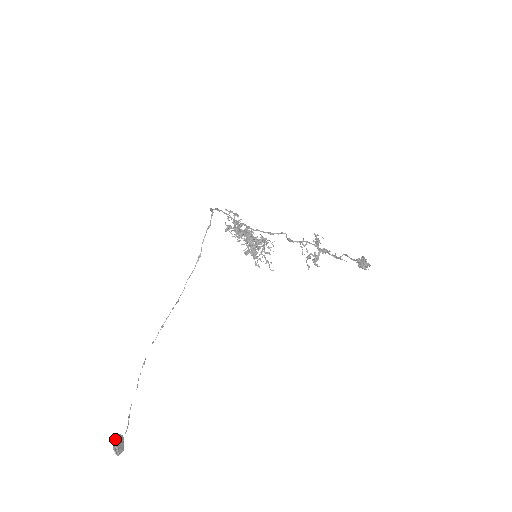
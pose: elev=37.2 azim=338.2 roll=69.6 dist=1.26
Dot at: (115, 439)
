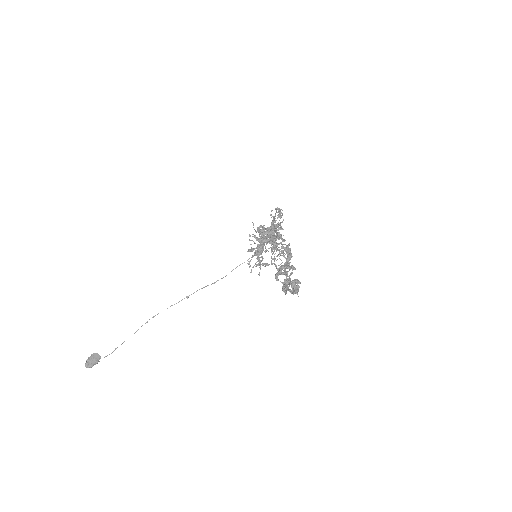
Dot at: (92, 355)
